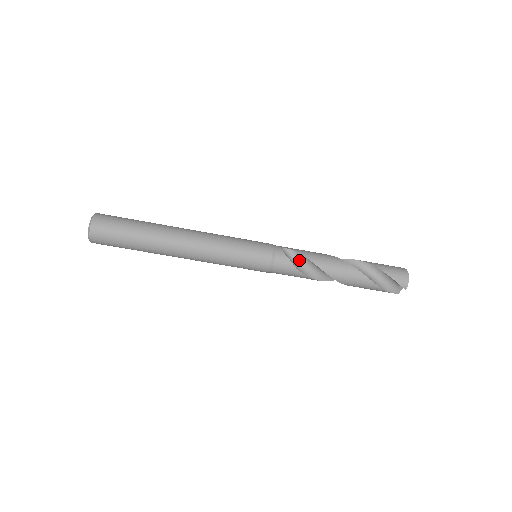
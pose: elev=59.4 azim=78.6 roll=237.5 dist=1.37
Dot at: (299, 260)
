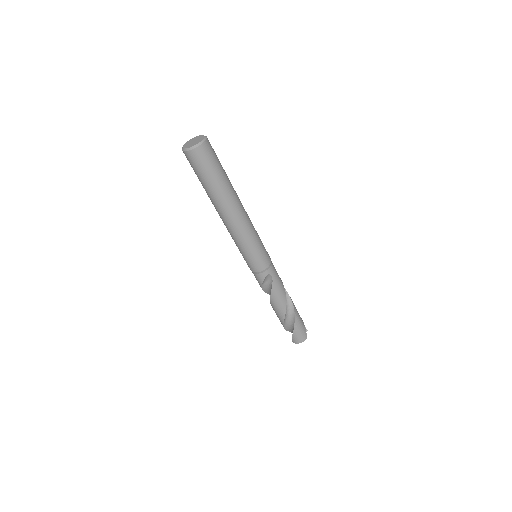
Dot at: (269, 284)
